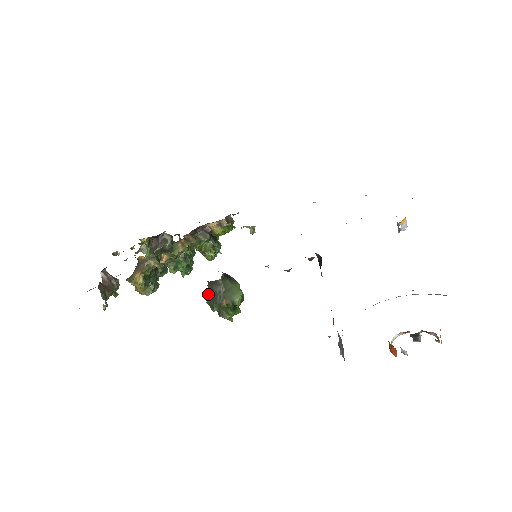
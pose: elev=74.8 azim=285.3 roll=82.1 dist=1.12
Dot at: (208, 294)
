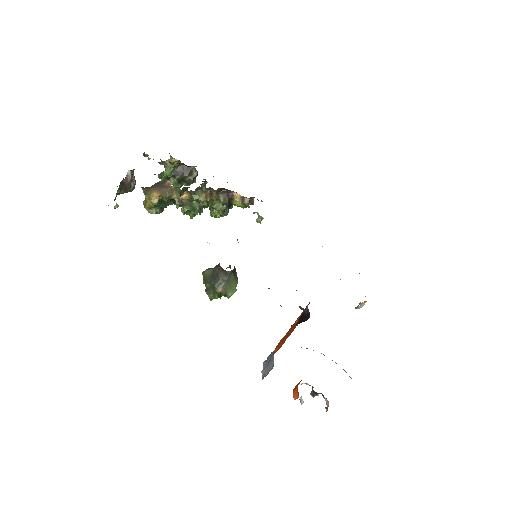
Dot at: (210, 270)
